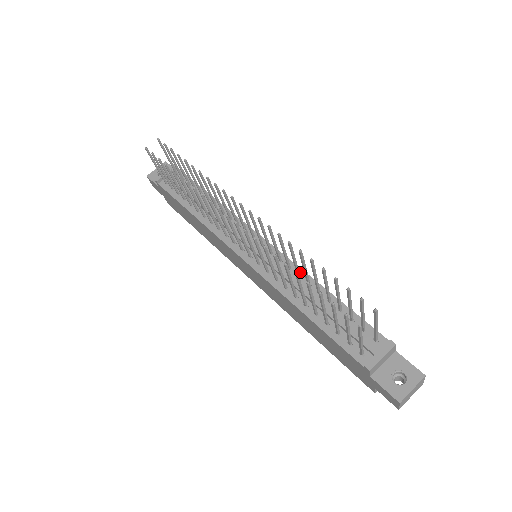
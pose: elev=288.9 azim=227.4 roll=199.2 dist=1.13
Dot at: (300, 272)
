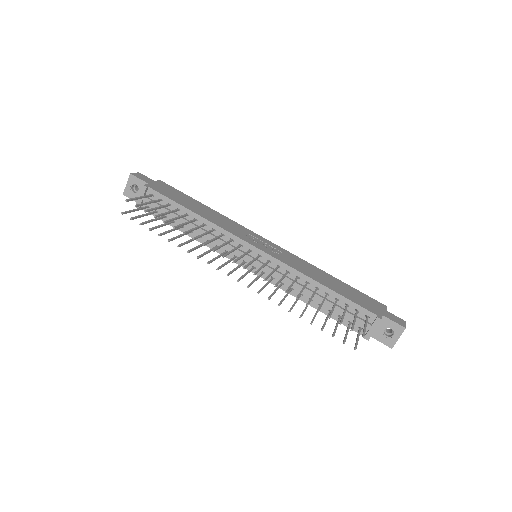
Dot at: (297, 274)
